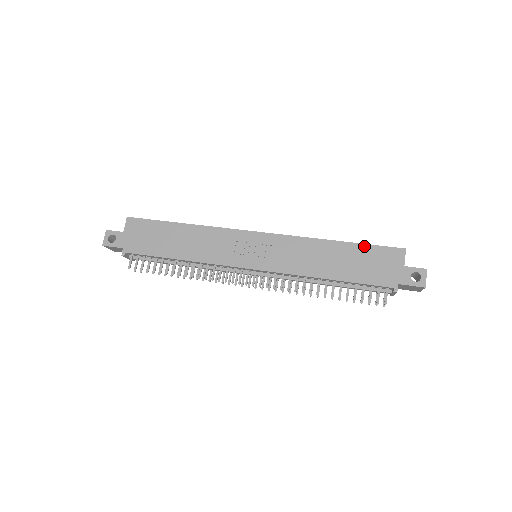
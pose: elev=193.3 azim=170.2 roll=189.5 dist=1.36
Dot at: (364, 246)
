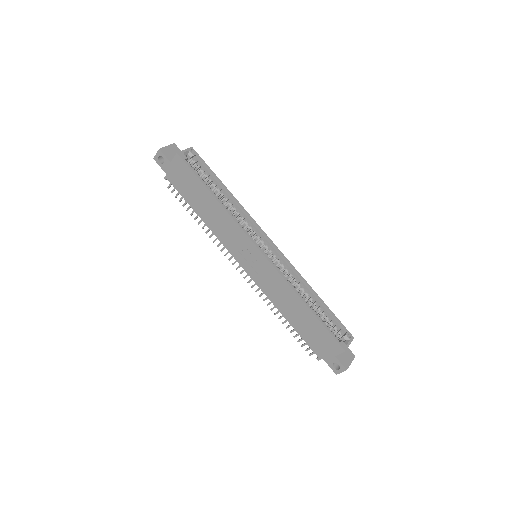
Dot at: (321, 325)
